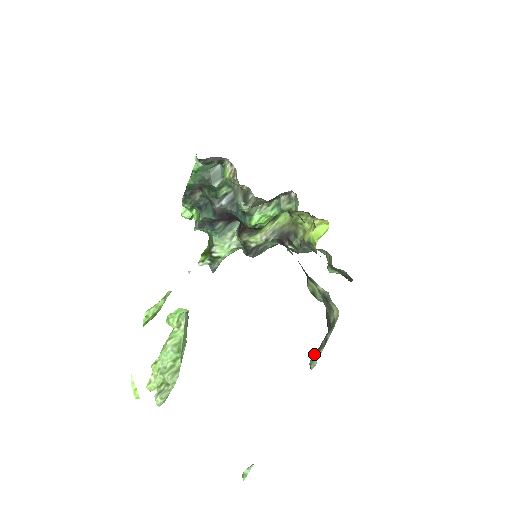
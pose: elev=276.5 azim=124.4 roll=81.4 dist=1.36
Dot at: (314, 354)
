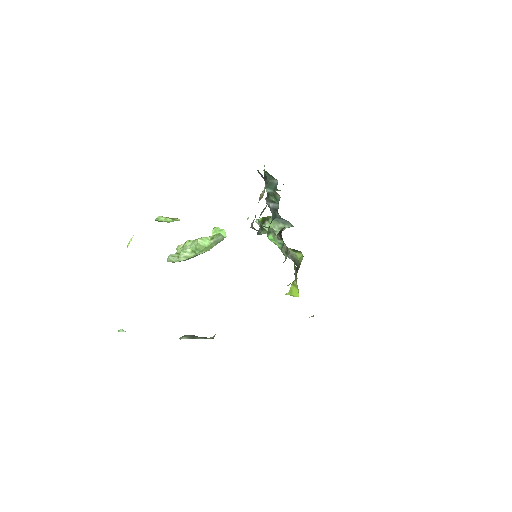
Dot at: (191, 335)
